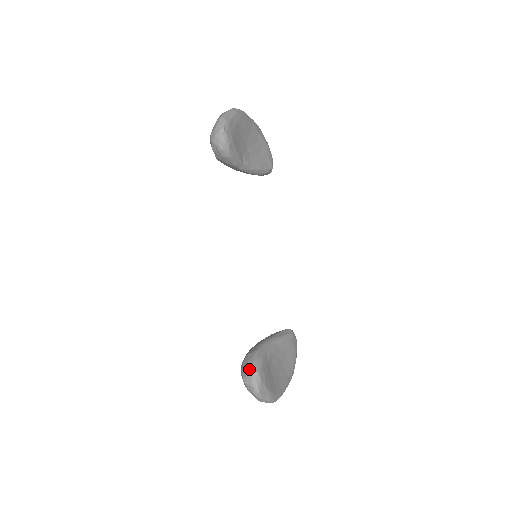
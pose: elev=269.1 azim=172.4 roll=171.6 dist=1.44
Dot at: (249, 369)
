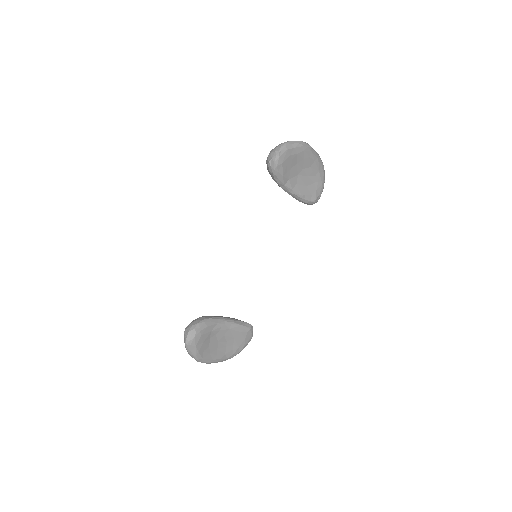
Dot at: (192, 325)
